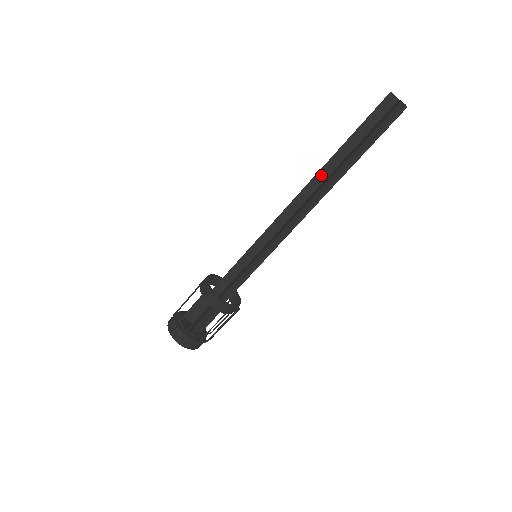
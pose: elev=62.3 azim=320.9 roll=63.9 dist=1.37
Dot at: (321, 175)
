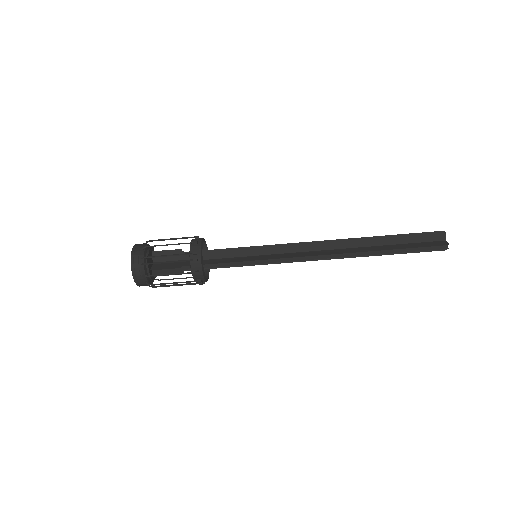
Dot at: (355, 242)
